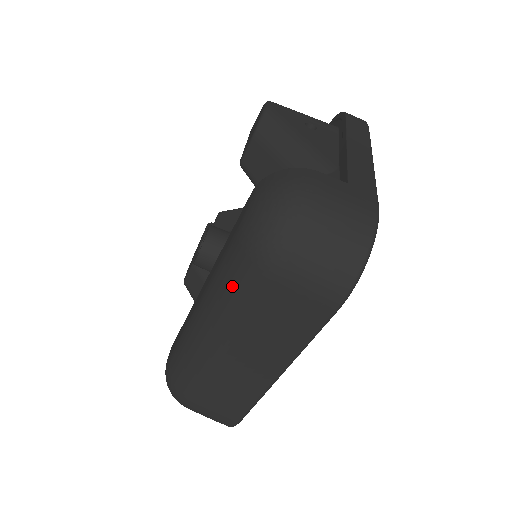
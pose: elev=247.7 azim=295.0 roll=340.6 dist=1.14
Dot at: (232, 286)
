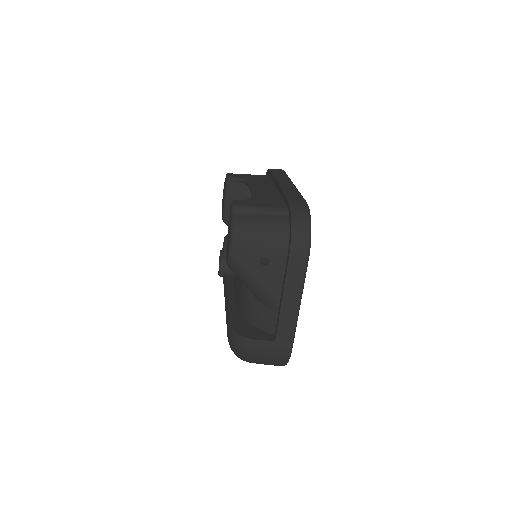
Dot at: occluded
